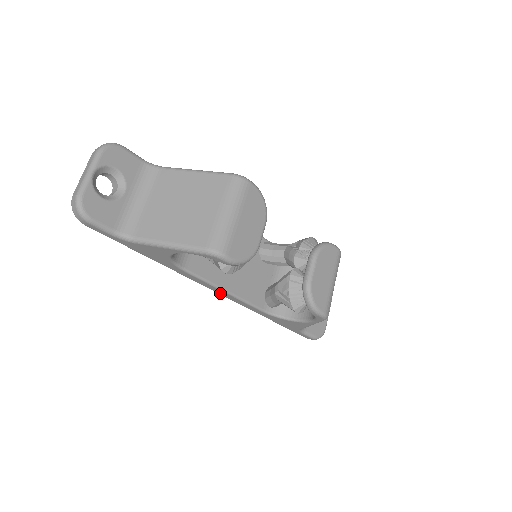
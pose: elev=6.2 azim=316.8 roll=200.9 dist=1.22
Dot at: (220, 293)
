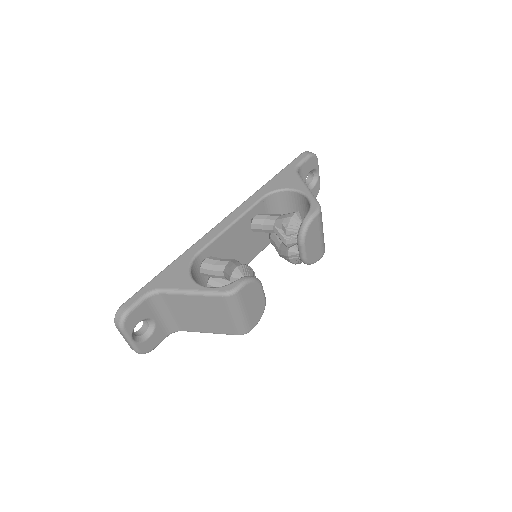
Dot at: occluded
